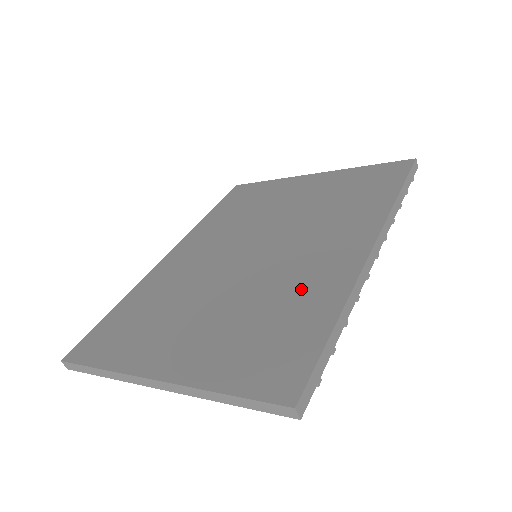
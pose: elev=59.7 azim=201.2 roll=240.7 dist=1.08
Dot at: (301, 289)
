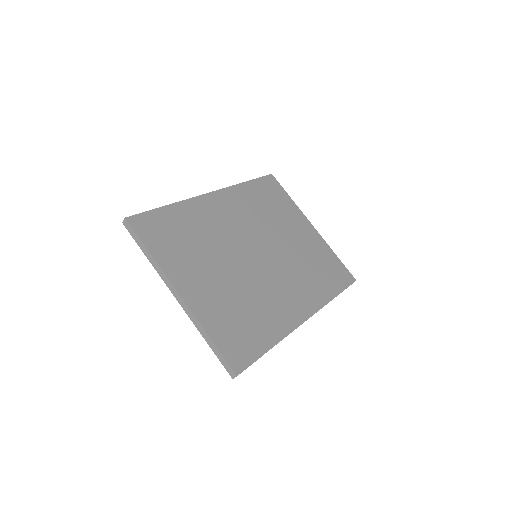
Dot at: (268, 311)
